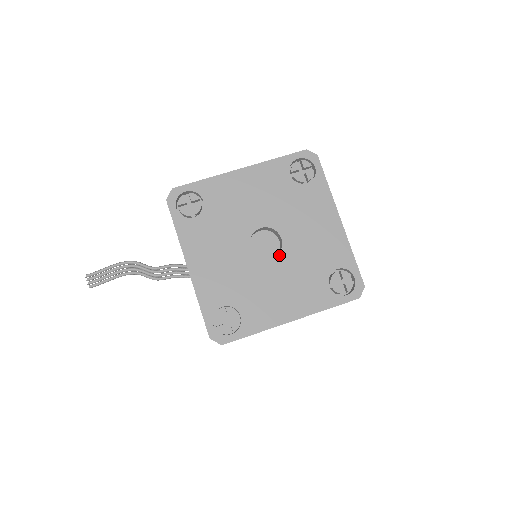
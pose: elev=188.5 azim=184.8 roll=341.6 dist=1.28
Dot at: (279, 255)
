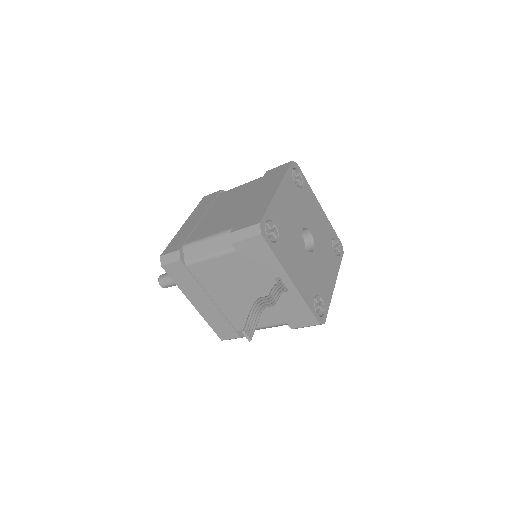
Dot at: (315, 245)
